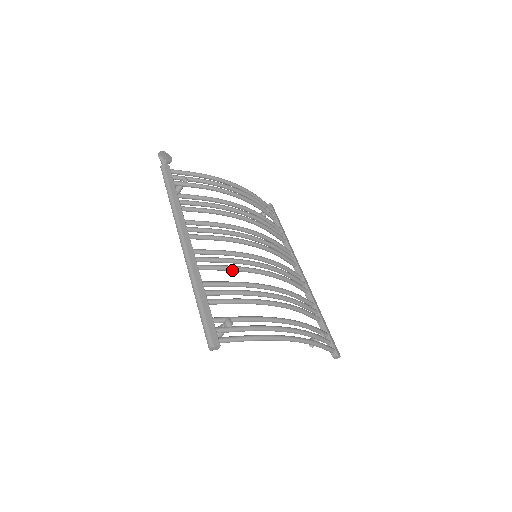
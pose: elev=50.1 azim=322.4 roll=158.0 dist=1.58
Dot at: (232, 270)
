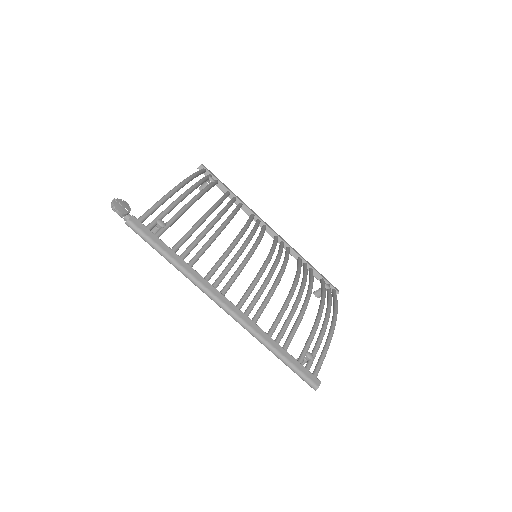
Dot at: occluded
